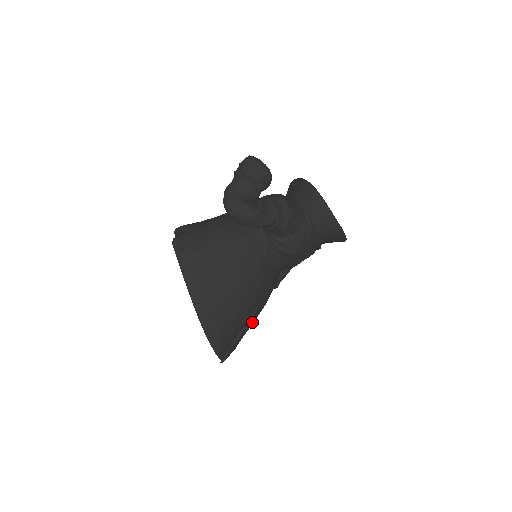
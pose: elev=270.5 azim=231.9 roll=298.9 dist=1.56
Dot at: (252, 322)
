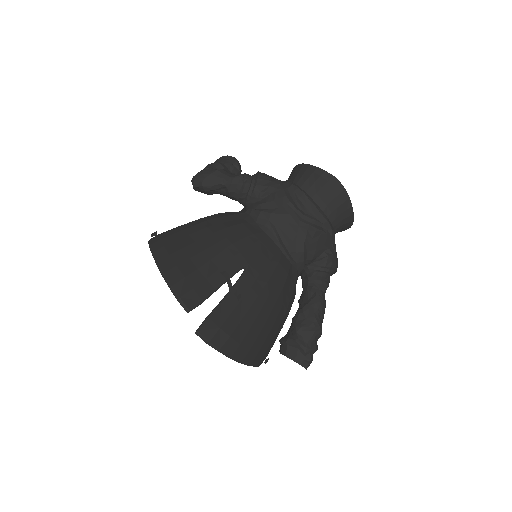
Dot at: (246, 292)
